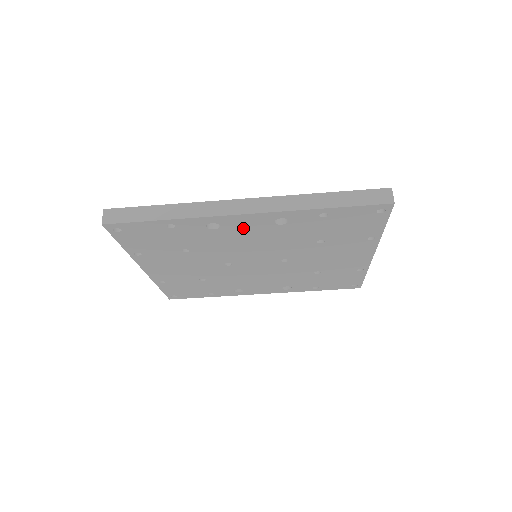
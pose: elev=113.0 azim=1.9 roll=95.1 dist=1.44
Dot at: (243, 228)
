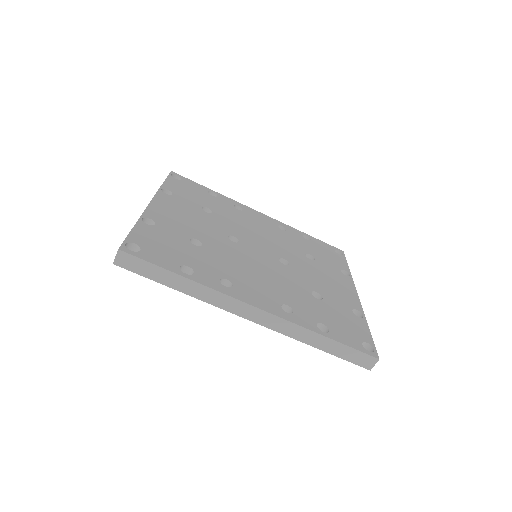
Dot at: occluded
